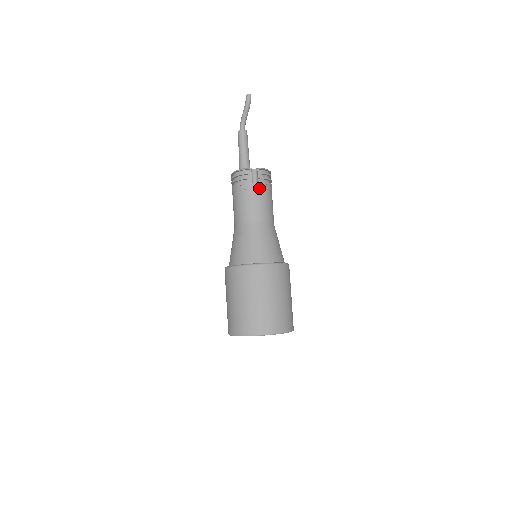
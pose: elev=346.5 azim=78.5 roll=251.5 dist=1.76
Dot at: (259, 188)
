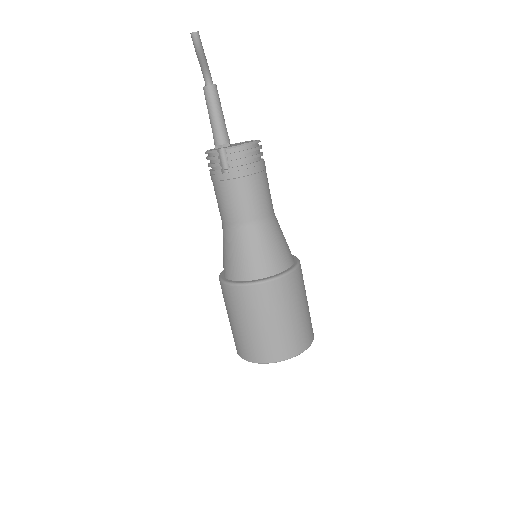
Dot at: (231, 178)
